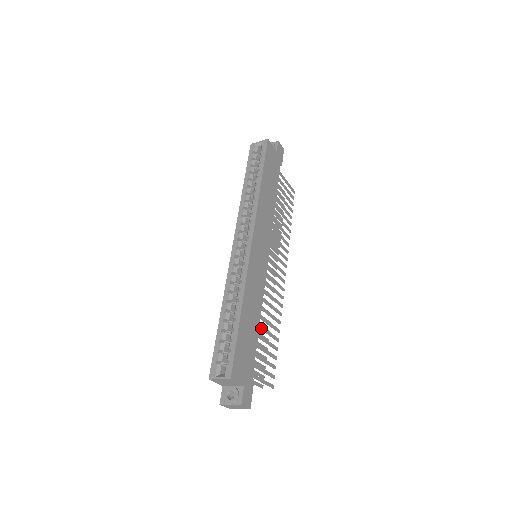
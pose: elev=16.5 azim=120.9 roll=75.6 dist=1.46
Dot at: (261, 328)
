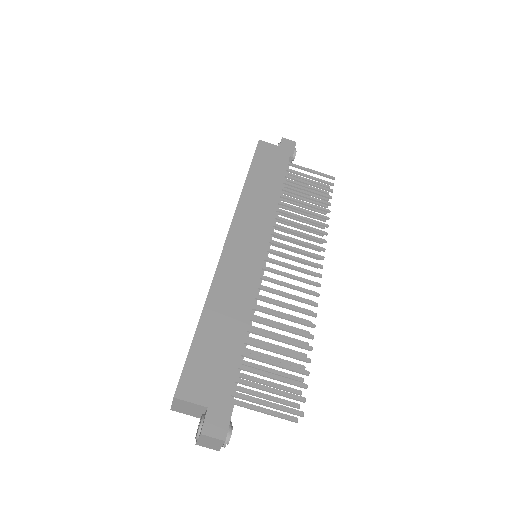
Dot at: (261, 334)
